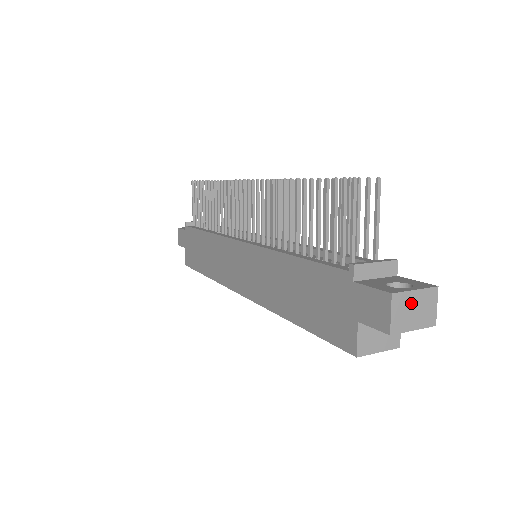
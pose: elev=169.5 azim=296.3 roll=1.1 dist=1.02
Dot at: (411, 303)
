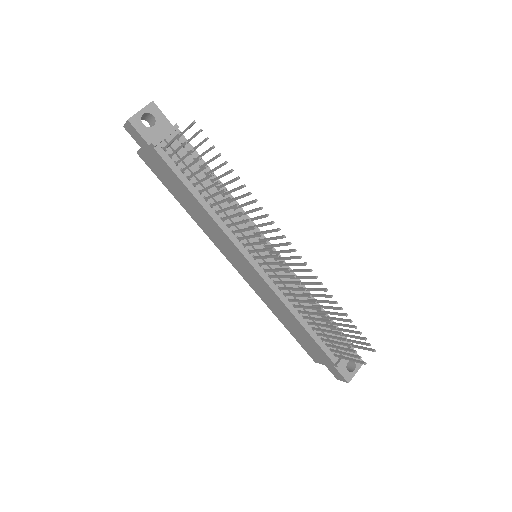
Dot at: occluded
